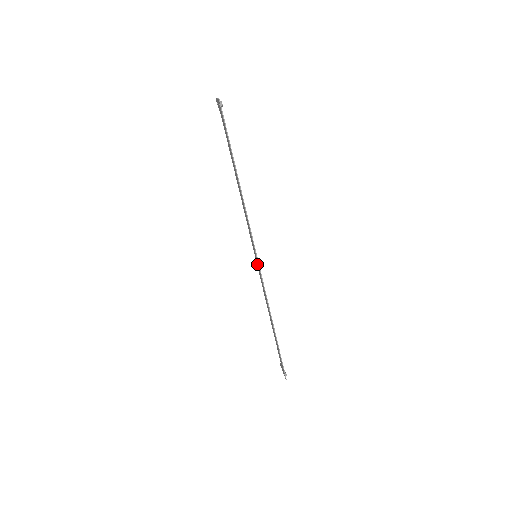
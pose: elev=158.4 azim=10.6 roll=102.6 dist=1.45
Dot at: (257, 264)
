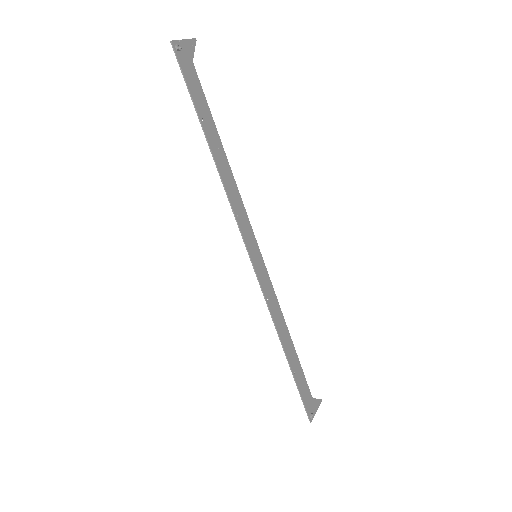
Dot at: (260, 266)
